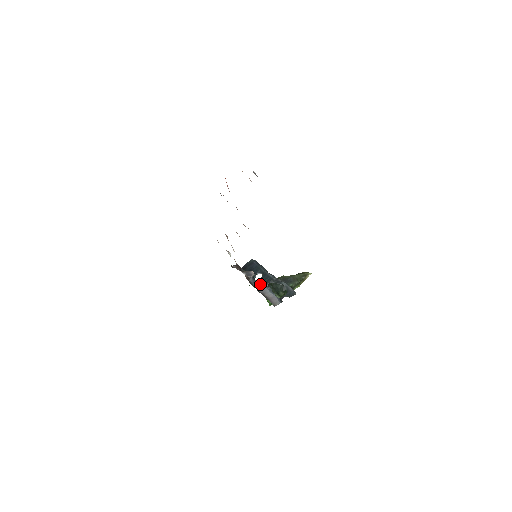
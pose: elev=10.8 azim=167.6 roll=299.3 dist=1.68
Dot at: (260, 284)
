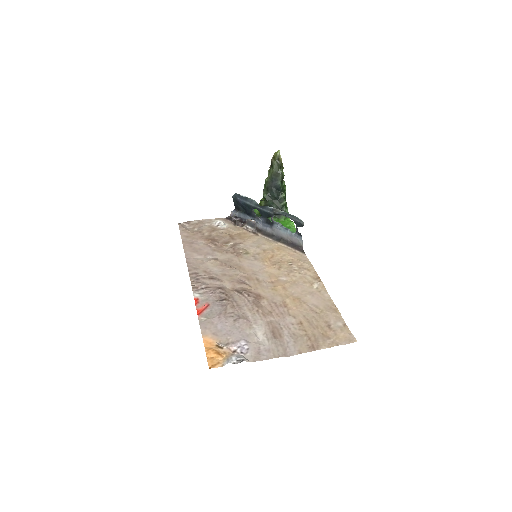
Dot at: (267, 222)
